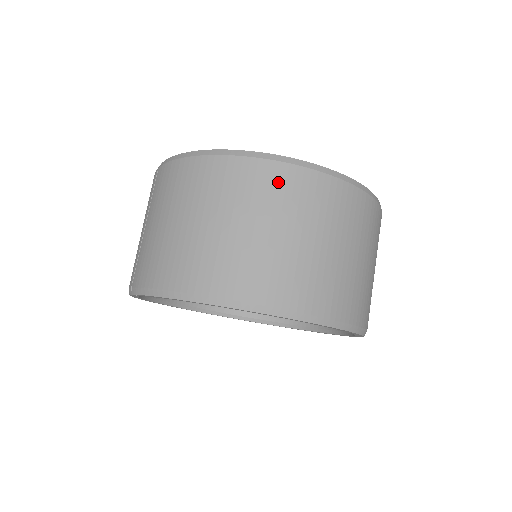
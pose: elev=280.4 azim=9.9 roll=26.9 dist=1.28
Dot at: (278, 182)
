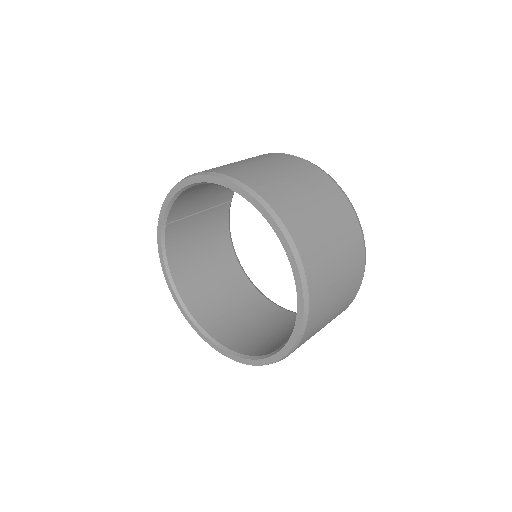
Dot at: (274, 156)
